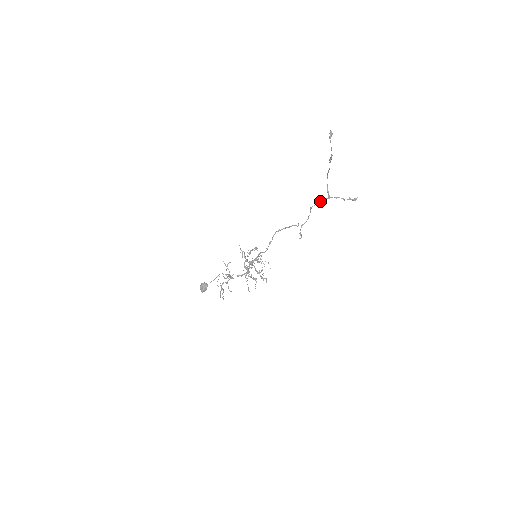
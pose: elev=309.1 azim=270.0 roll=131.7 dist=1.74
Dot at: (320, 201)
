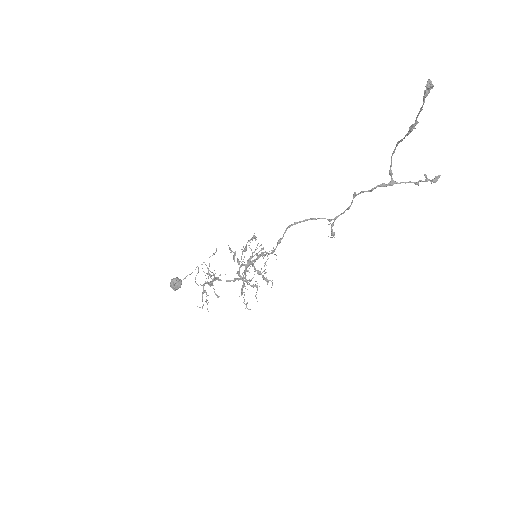
Dot at: (374, 188)
